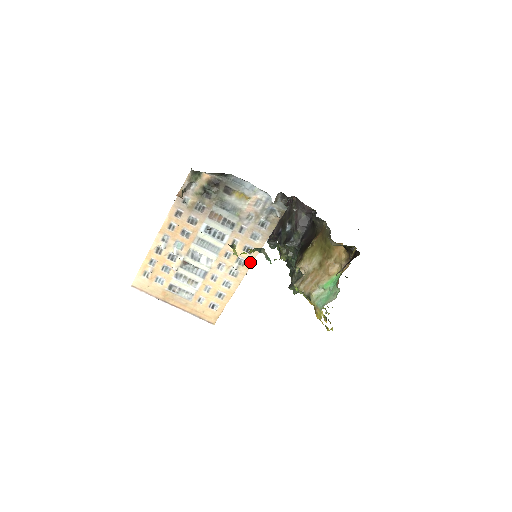
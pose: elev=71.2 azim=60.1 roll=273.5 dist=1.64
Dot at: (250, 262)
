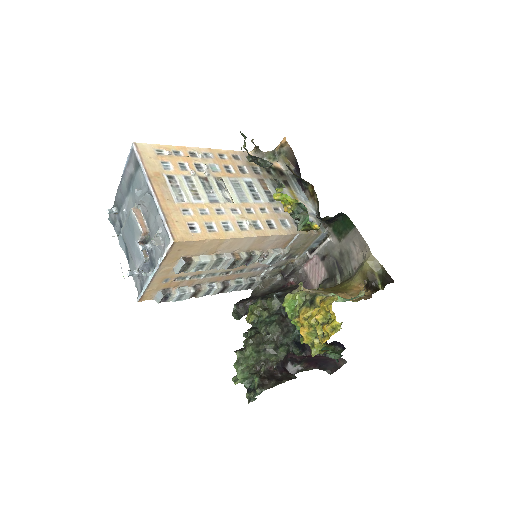
Dot at: (265, 233)
